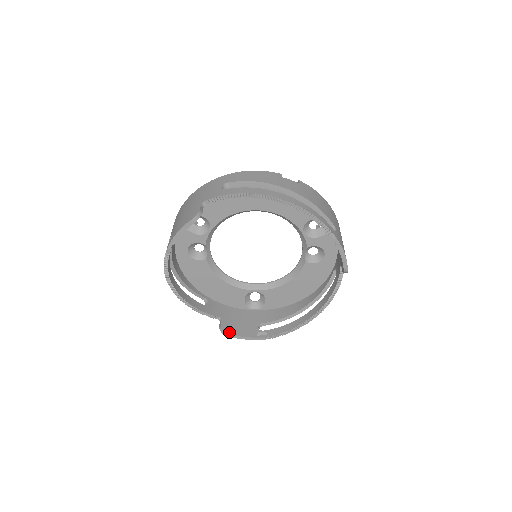
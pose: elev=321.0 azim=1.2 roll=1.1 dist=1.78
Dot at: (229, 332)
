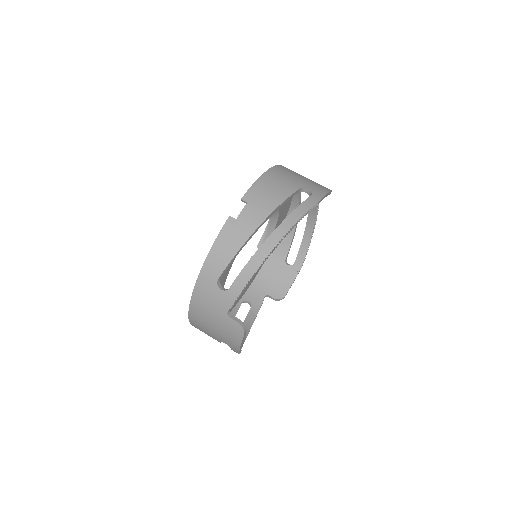
Dot at: (283, 294)
